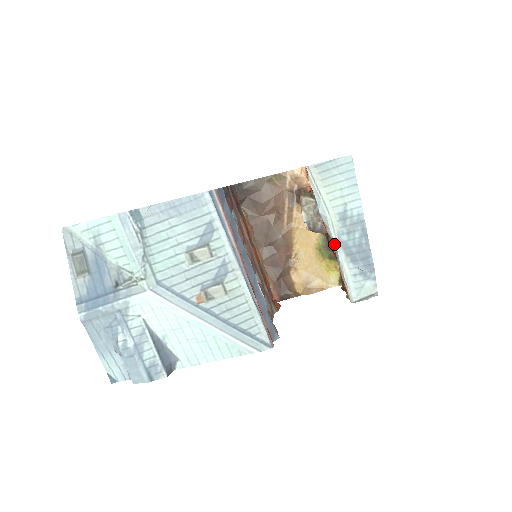
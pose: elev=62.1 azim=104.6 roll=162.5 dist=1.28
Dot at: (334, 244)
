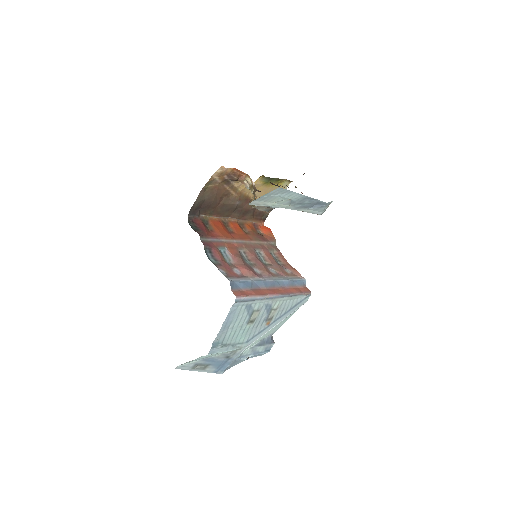
Dot at: (293, 209)
